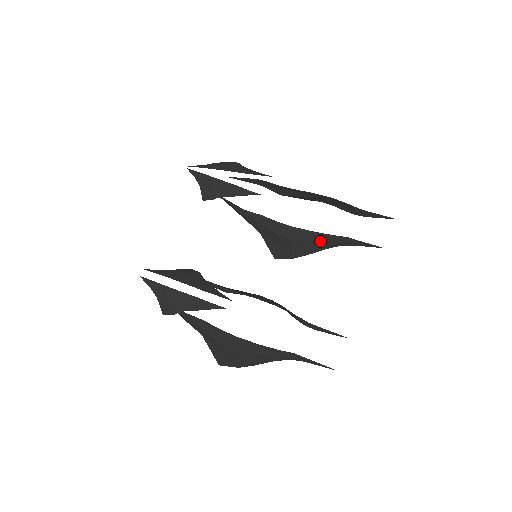
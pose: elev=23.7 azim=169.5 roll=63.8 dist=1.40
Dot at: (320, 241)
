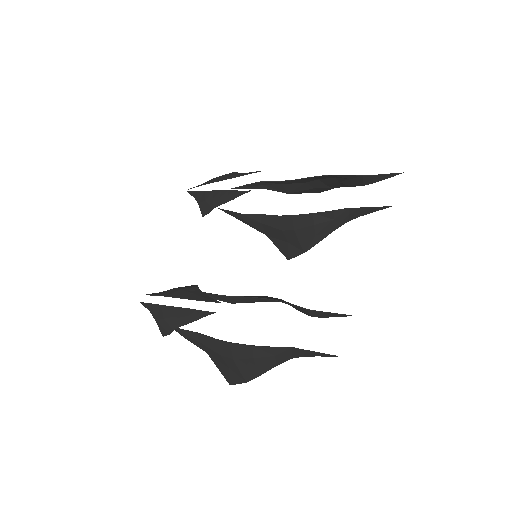
Dot at: (323, 222)
